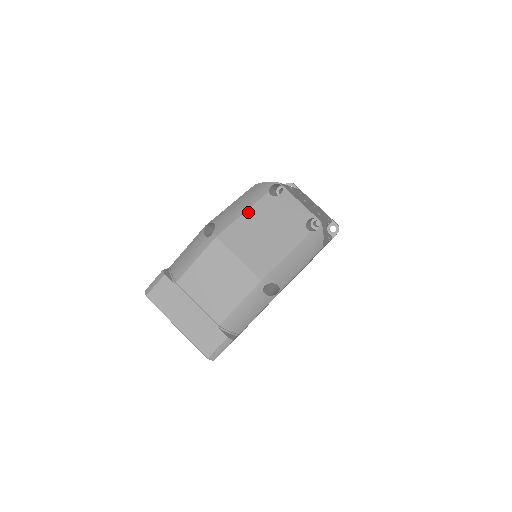
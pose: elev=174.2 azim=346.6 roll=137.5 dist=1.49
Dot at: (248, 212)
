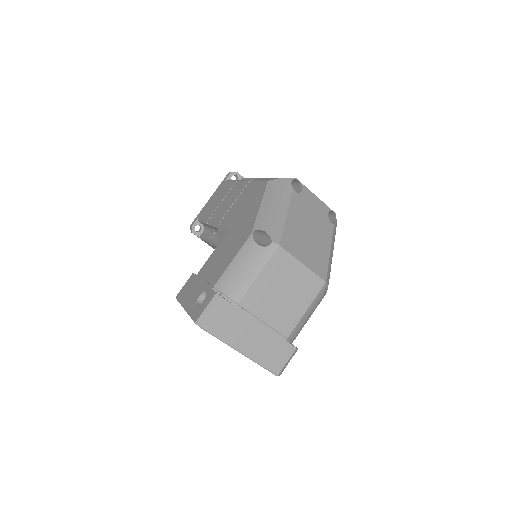
Dot at: (289, 213)
